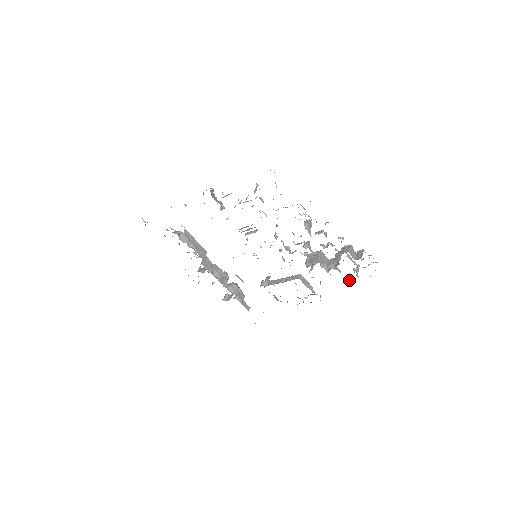
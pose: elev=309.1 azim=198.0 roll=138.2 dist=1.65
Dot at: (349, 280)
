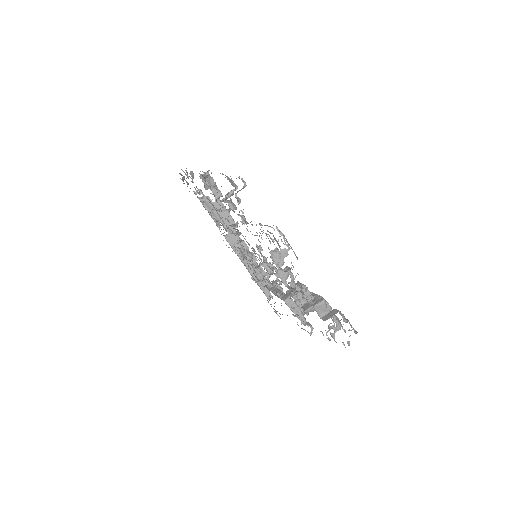
Dot at: (326, 333)
